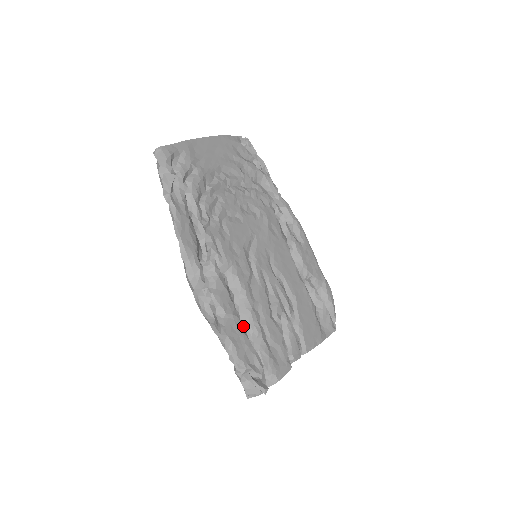
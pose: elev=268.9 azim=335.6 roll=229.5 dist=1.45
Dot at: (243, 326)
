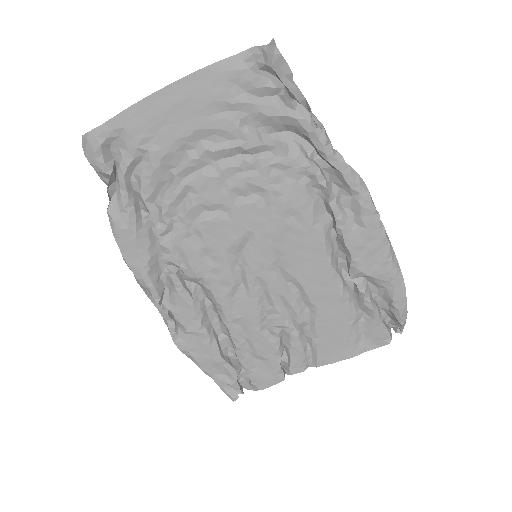
Dot at: (223, 333)
